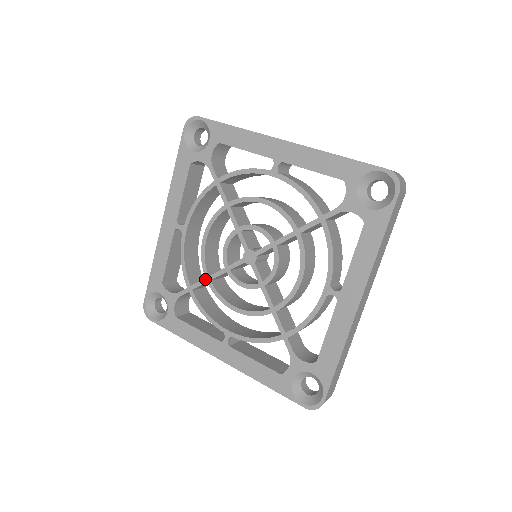
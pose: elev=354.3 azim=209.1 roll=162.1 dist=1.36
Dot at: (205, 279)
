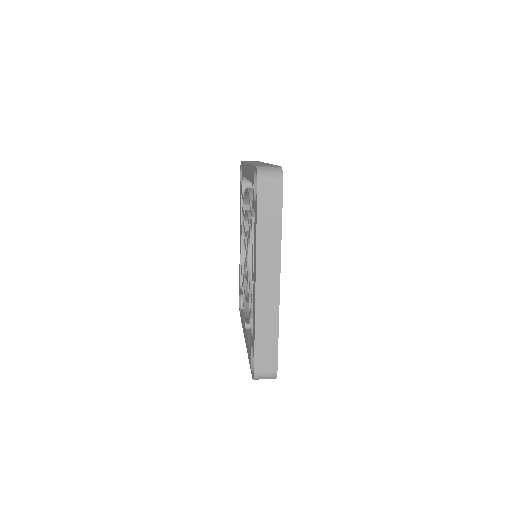
Dot at: occluded
